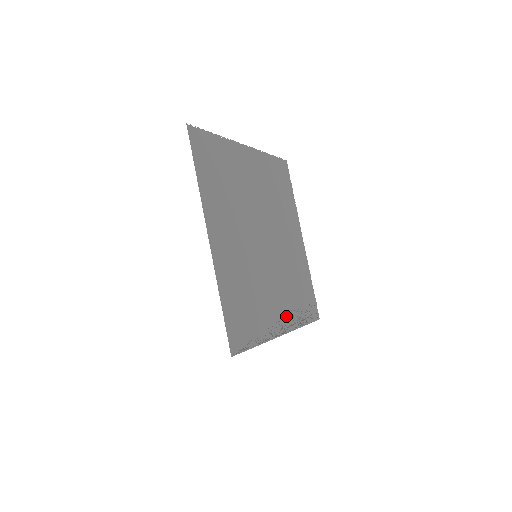
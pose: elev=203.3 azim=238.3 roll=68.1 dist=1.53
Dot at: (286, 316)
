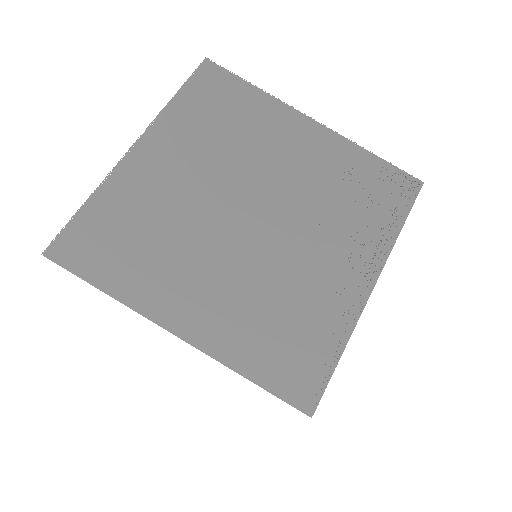
Dot at: (360, 259)
